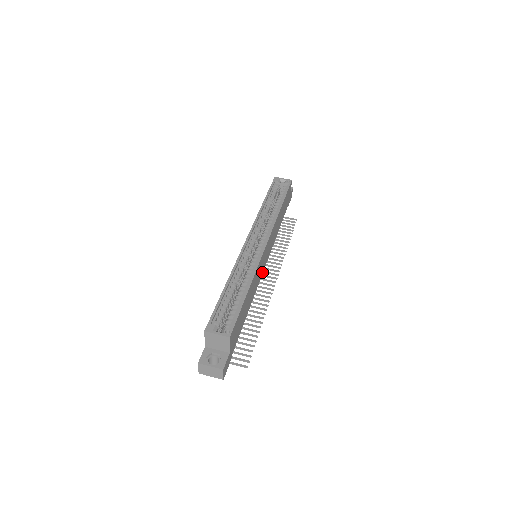
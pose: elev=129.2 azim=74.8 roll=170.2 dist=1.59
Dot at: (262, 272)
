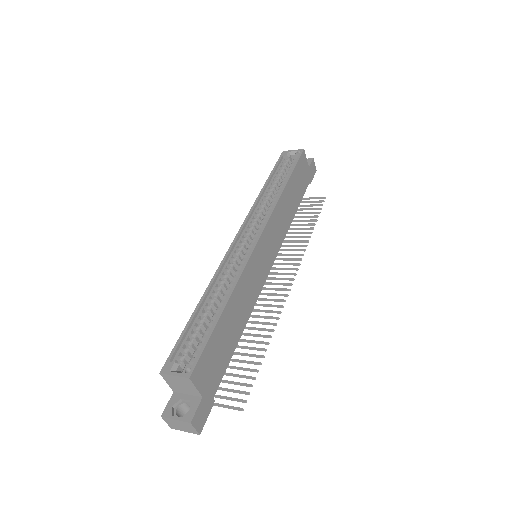
Dot at: (265, 275)
